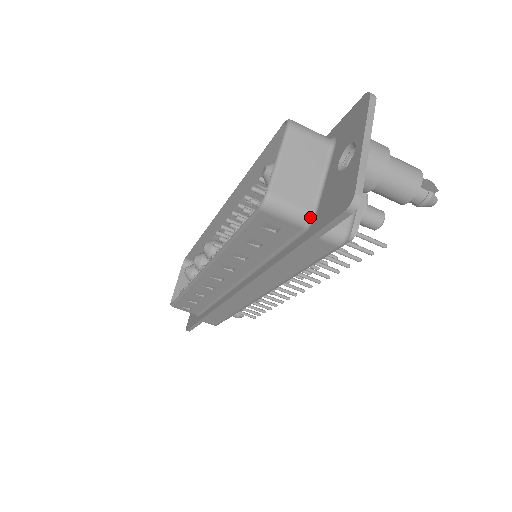
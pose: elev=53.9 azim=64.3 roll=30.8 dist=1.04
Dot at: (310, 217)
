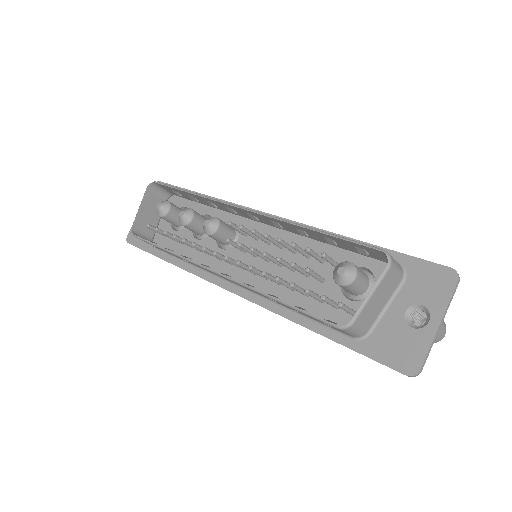
Dot at: (364, 335)
